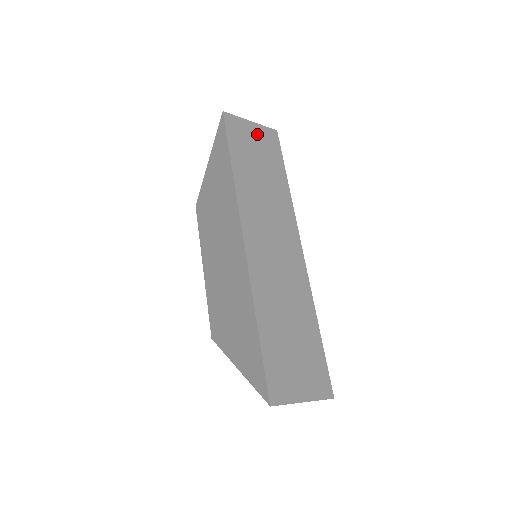
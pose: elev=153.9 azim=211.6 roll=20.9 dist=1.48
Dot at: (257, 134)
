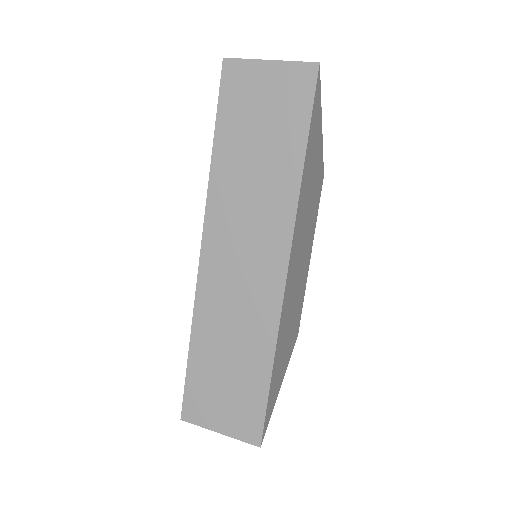
Dot at: (273, 83)
